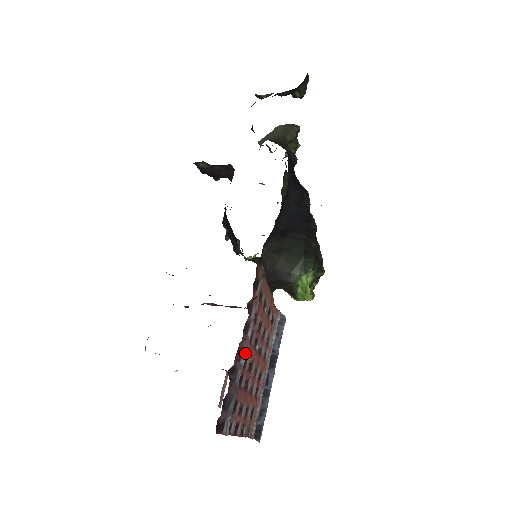
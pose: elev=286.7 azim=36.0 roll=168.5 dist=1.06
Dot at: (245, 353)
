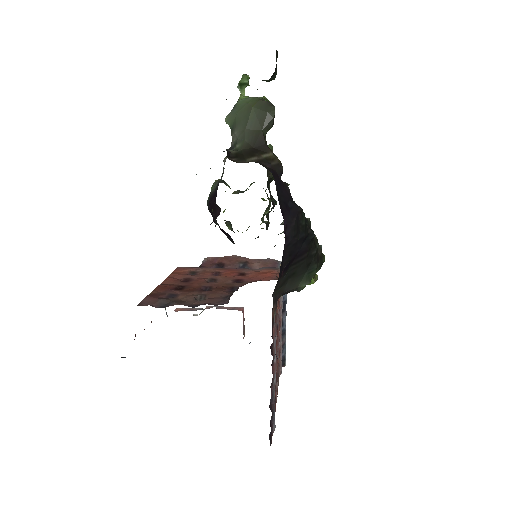
Dot at: (275, 374)
